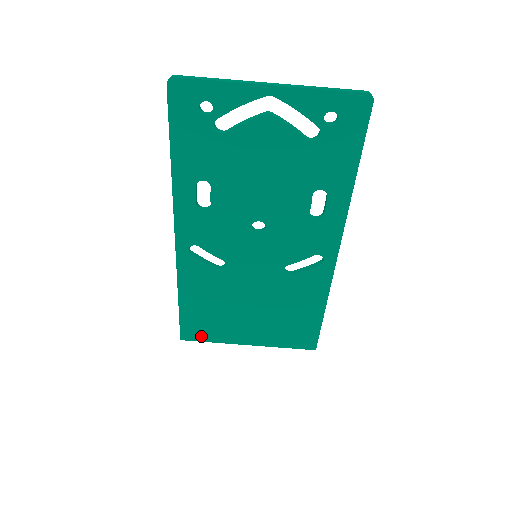
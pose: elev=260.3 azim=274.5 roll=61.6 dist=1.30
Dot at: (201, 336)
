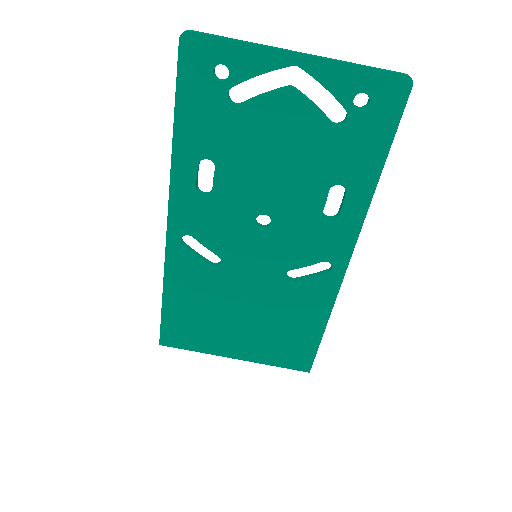
Dot at: (183, 343)
